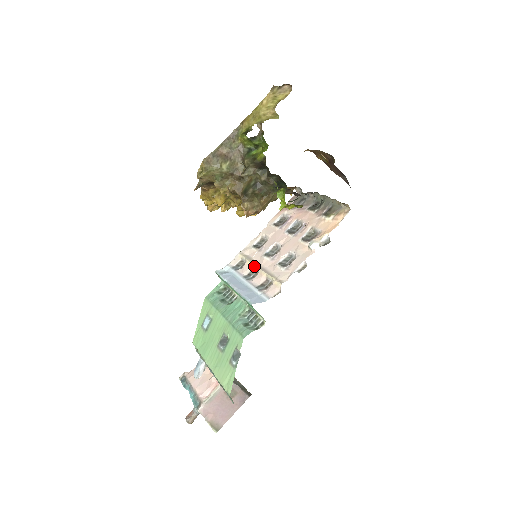
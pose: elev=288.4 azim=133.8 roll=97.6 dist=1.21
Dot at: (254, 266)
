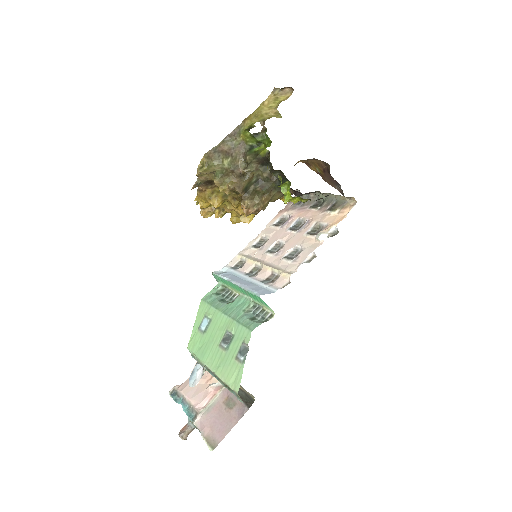
Dot at: (256, 263)
